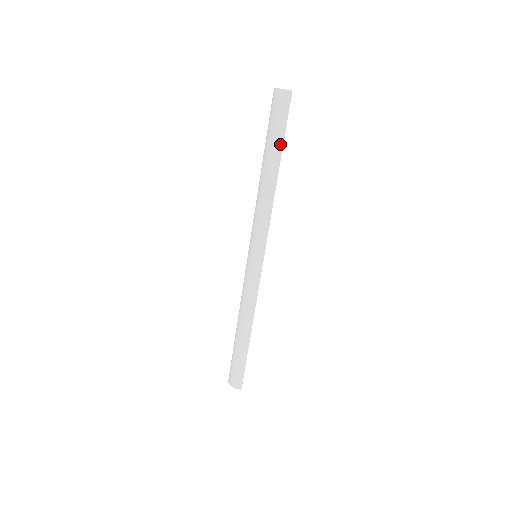
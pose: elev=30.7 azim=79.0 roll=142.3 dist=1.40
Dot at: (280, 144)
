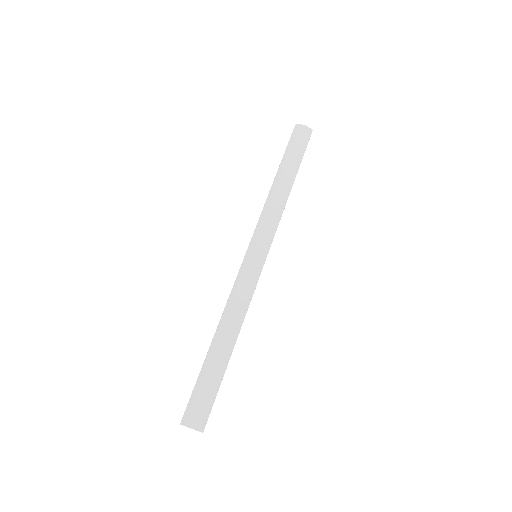
Dot at: (299, 163)
